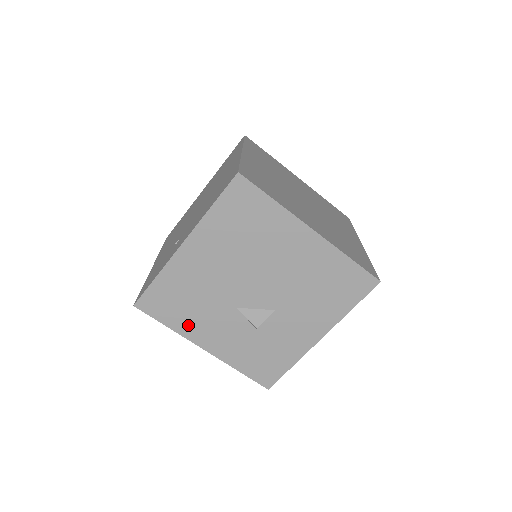
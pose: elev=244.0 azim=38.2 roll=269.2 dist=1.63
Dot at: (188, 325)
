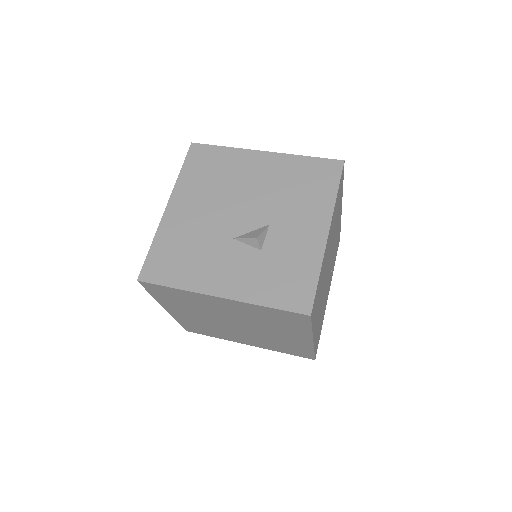
Dot at: (194, 277)
